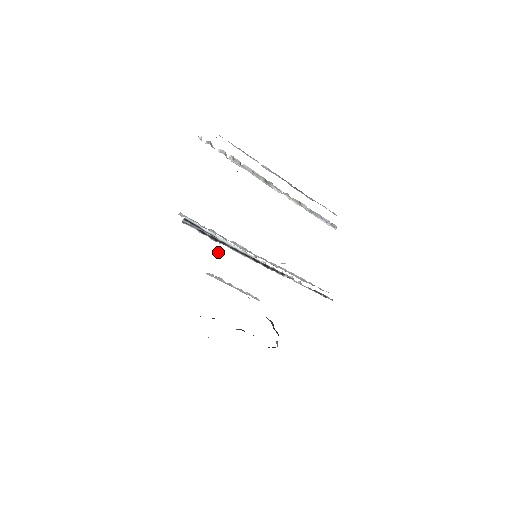
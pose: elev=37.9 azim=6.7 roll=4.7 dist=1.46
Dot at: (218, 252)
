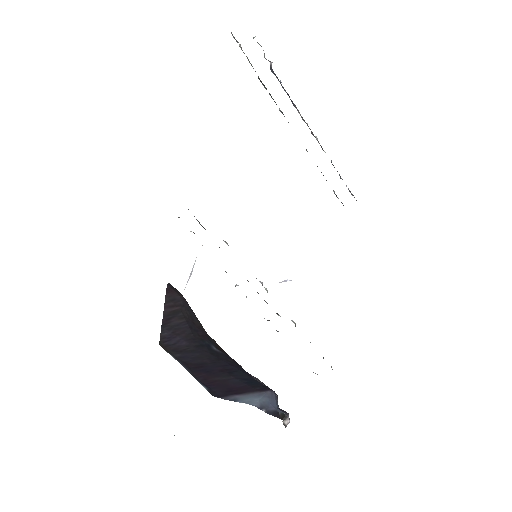
Dot at: (192, 268)
